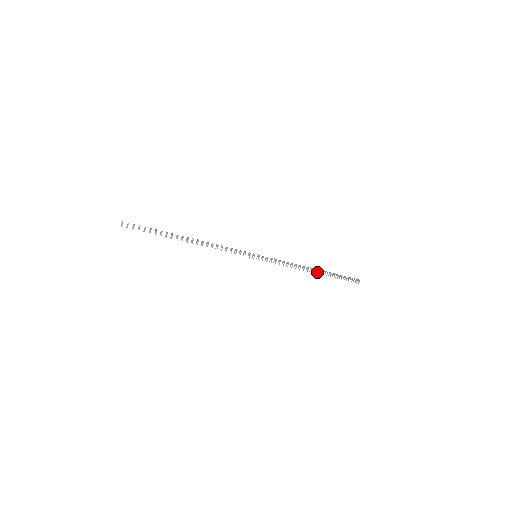
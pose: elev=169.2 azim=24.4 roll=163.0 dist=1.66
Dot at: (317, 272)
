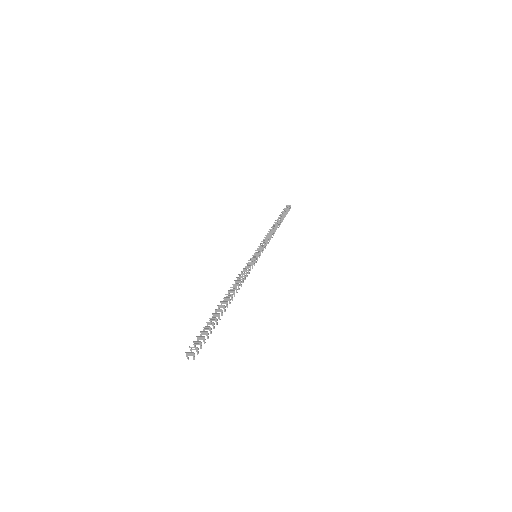
Dot at: (275, 226)
